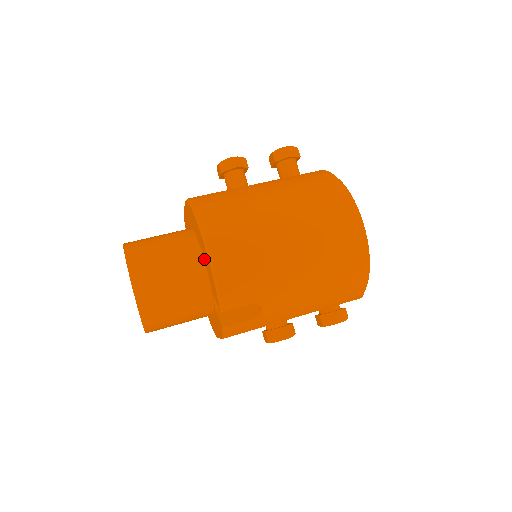
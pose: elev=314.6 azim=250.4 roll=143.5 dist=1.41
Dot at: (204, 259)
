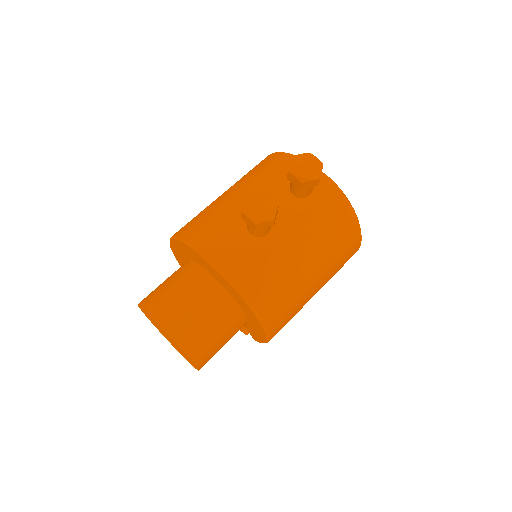
Dot at: (248, 322)
